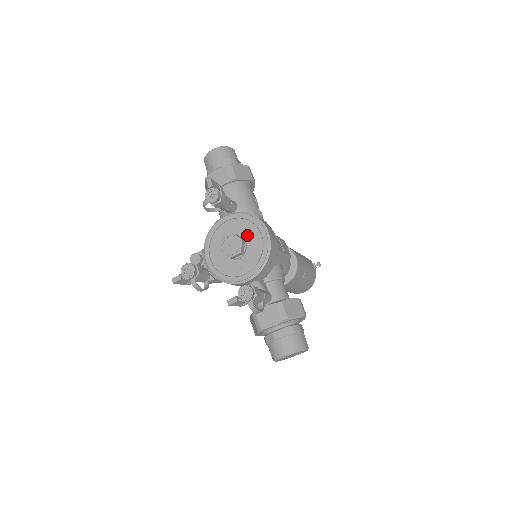
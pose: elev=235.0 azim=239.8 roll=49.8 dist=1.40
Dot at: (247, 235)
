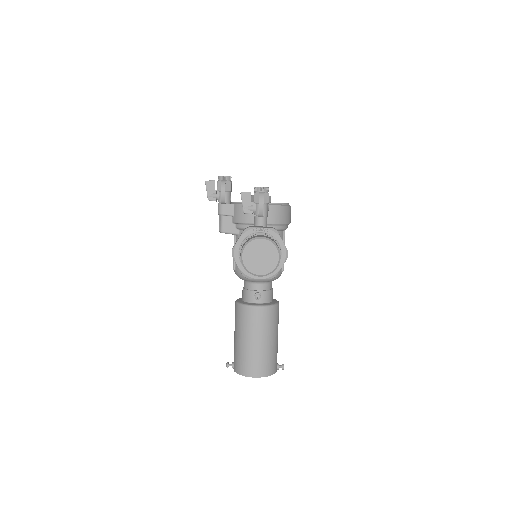
Dot at: occluded
